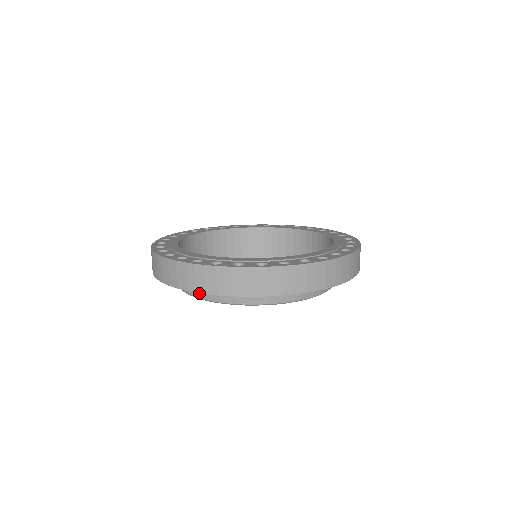
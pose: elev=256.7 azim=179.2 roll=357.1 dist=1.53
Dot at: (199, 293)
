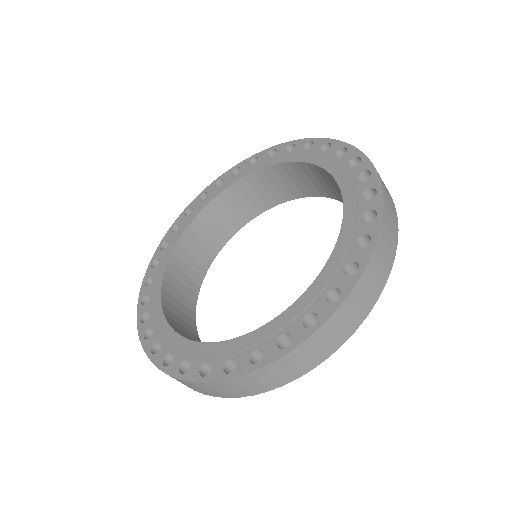
Dot at: occluded
